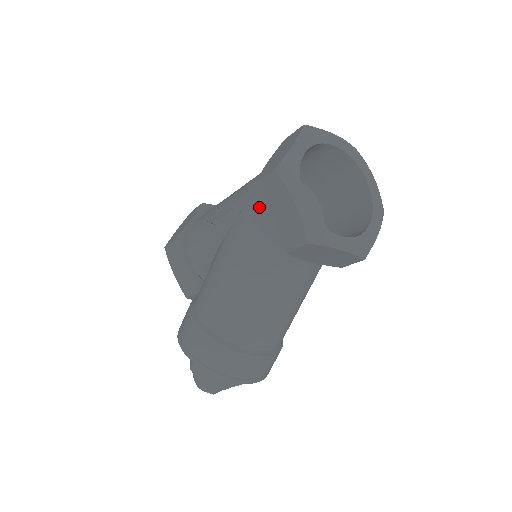
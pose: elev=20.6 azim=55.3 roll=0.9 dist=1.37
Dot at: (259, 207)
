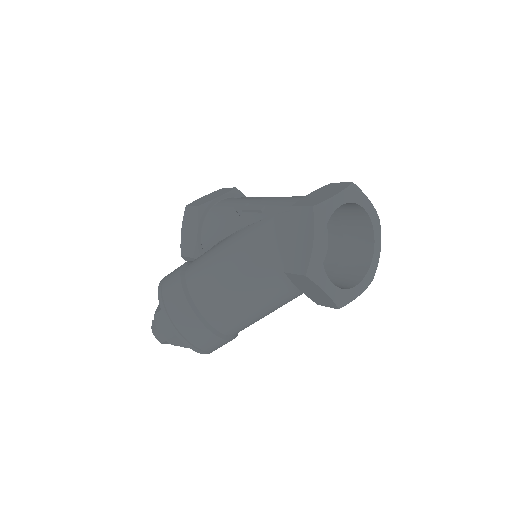
Dot at: (283, 225)
